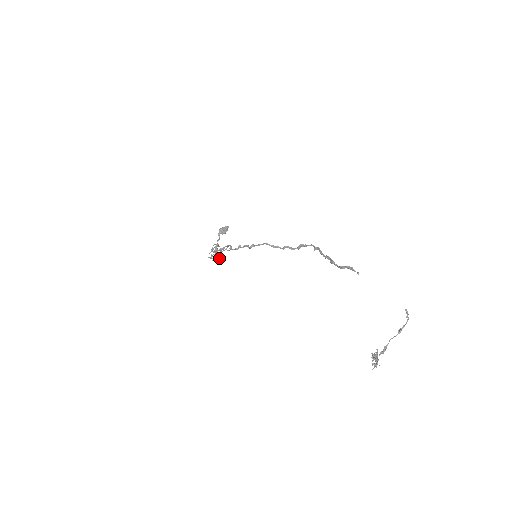
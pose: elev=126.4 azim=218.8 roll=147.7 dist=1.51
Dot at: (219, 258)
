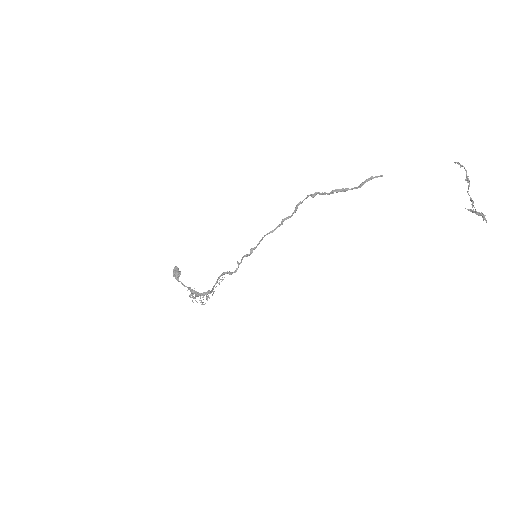
Dot at: (212, 295)
